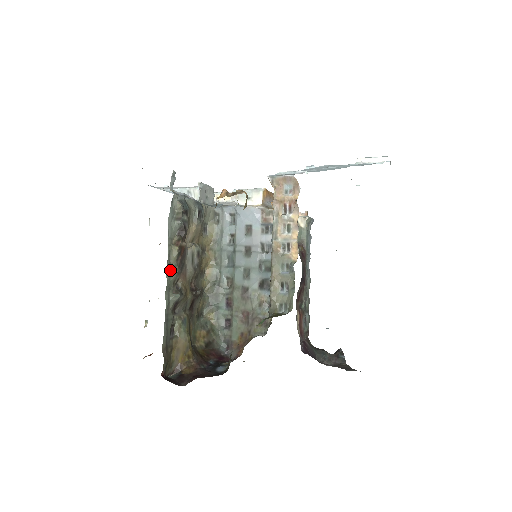
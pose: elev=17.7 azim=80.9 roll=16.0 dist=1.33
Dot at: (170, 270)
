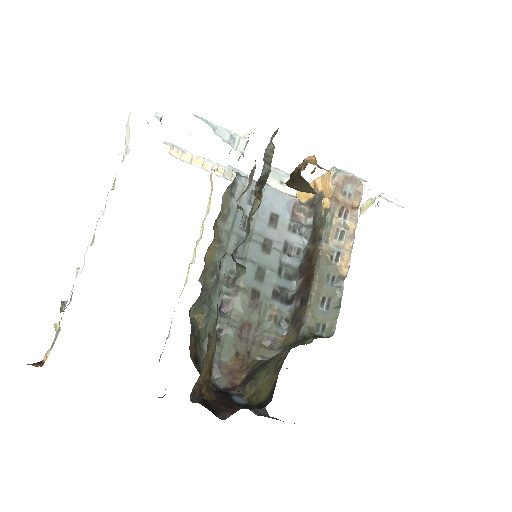
Dot at: (246, 229)
